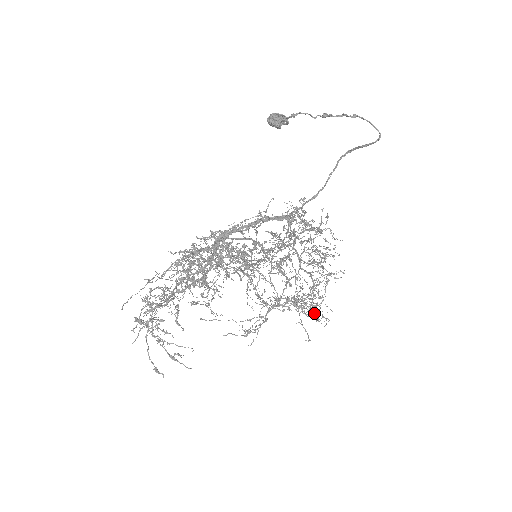
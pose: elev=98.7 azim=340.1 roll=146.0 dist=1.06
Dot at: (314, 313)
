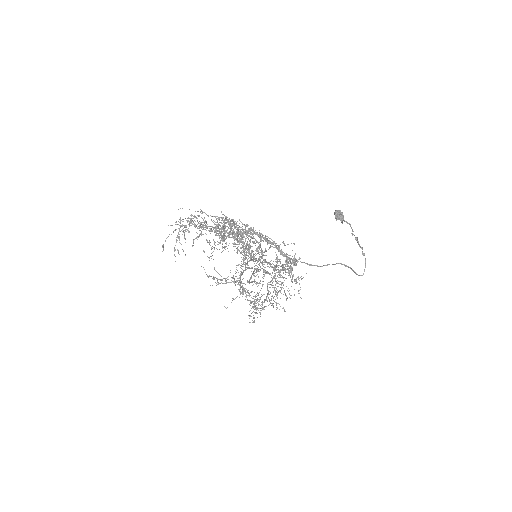
Dot at: occluded
